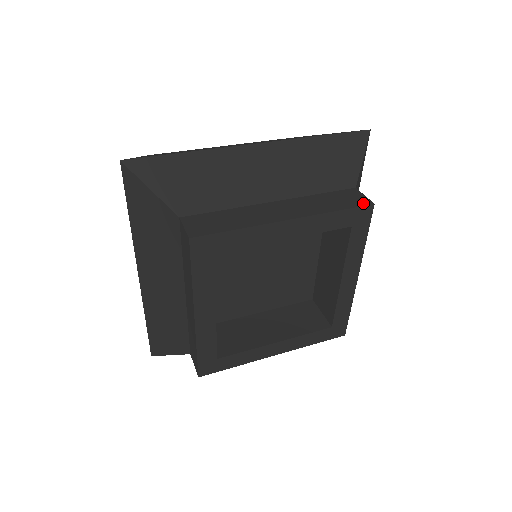
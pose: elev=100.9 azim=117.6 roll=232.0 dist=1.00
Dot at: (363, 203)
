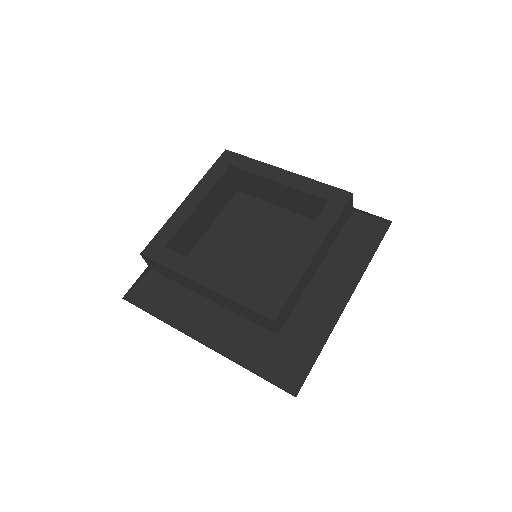
Dot at: (345, 193)
